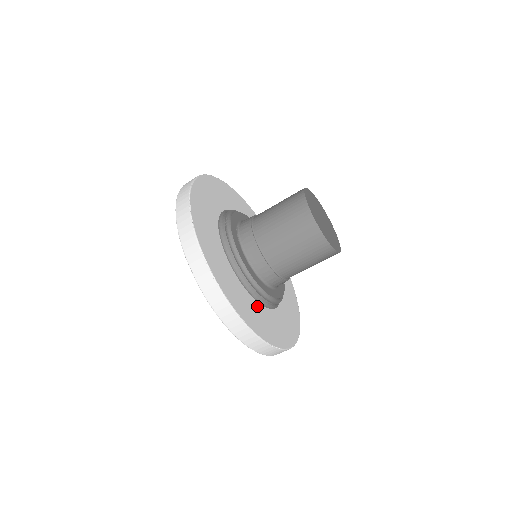
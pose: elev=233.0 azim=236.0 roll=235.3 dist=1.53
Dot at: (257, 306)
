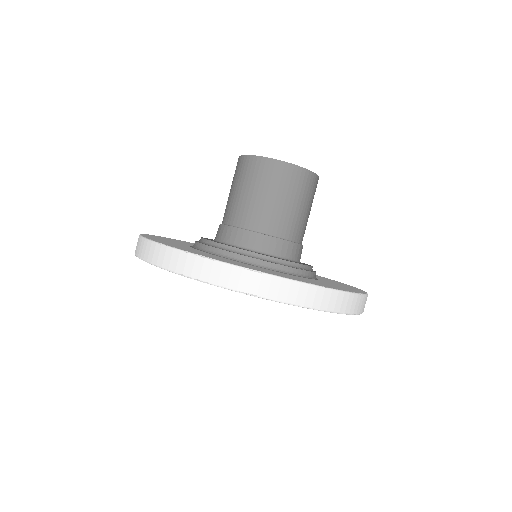
Dot at: occluded
